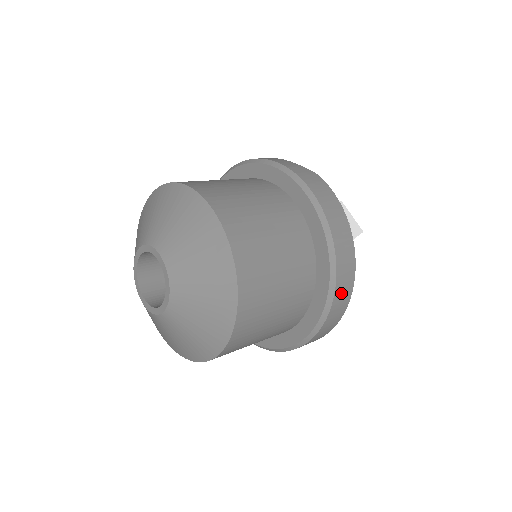
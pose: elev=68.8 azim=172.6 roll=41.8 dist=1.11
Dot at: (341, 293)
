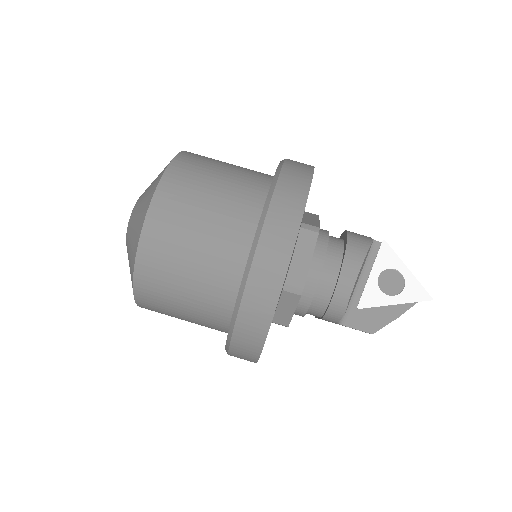
Dot at: (274, 234)
